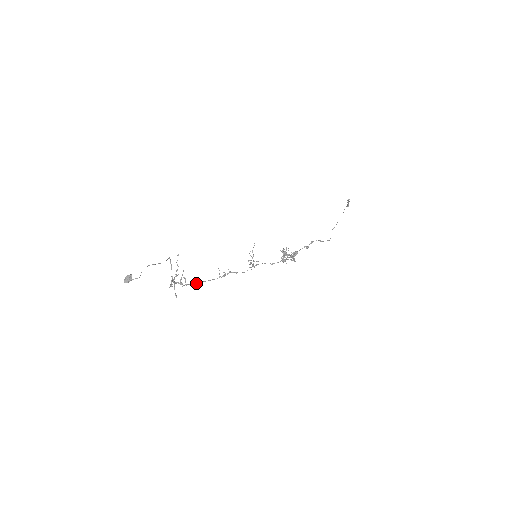
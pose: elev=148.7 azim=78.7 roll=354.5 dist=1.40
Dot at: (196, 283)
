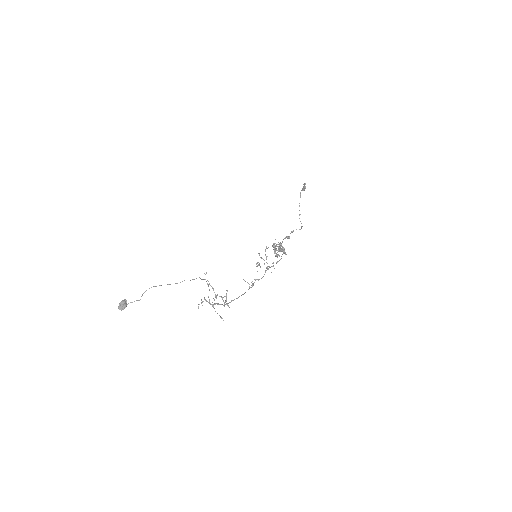
Dot at: (233, 300)
